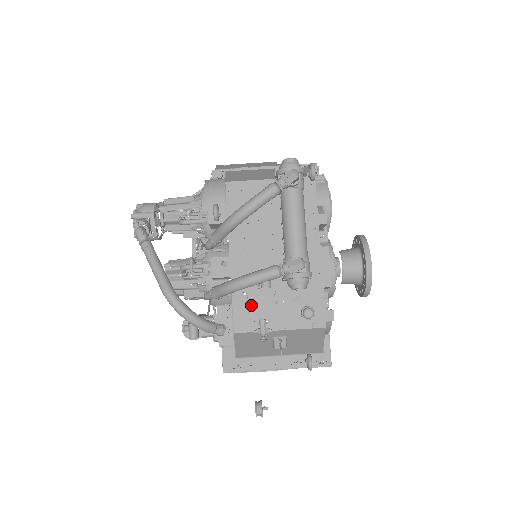
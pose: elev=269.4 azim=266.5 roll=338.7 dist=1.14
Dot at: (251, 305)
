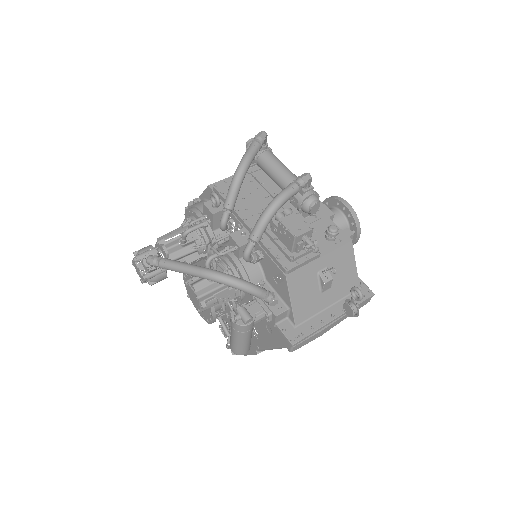
Dot at: (289, 227)
